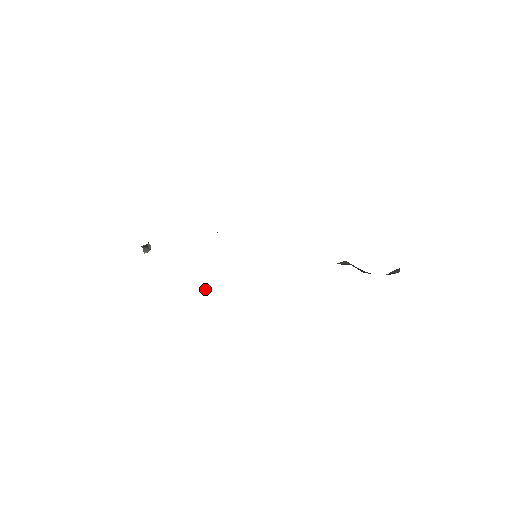
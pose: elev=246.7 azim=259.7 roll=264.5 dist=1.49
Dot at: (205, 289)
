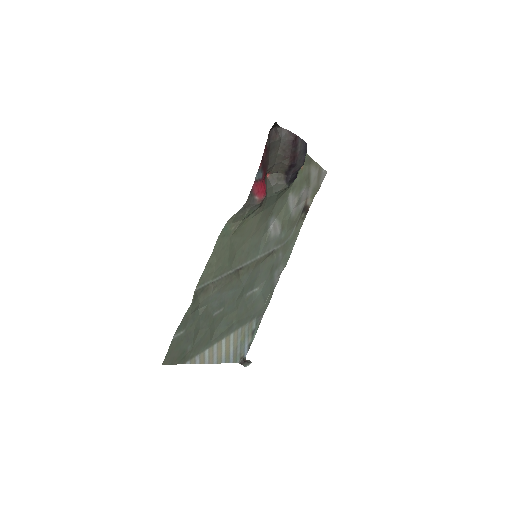
Dot at: (212, 291)
